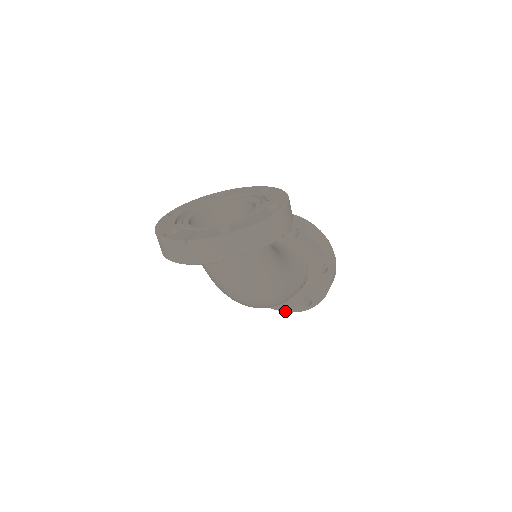
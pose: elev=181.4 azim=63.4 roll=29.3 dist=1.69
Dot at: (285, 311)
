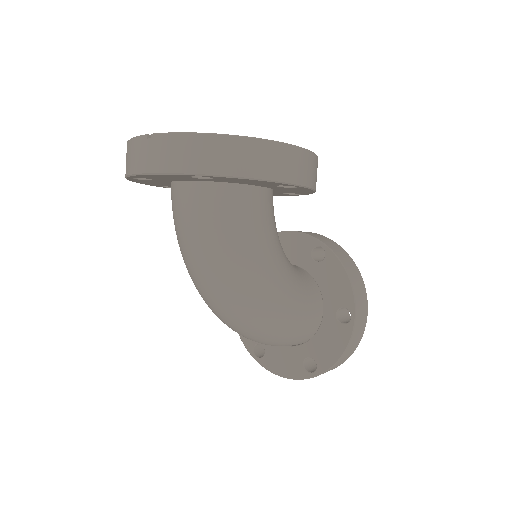
Dot at: (277, 373)
